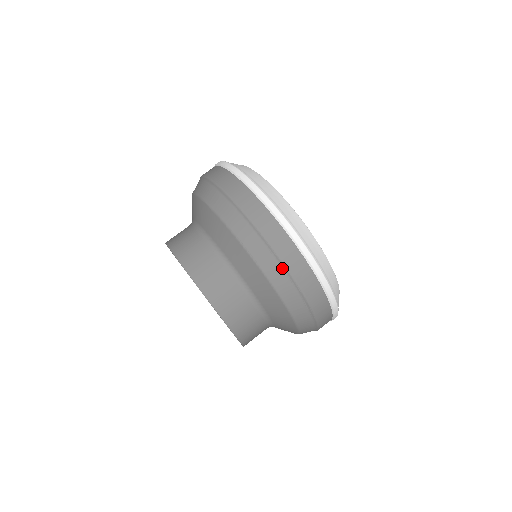
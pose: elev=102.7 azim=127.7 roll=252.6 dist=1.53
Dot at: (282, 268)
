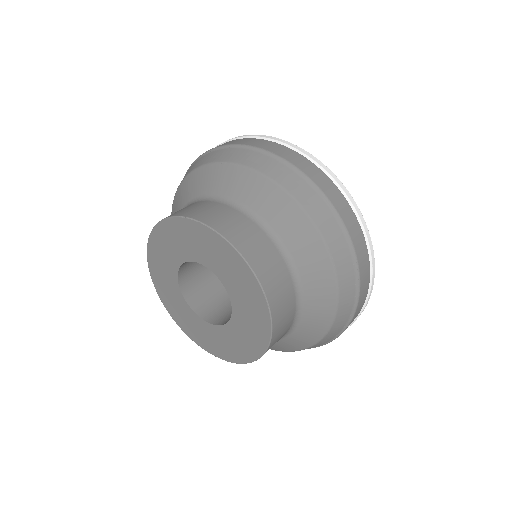
Dot at: (355, 287)
